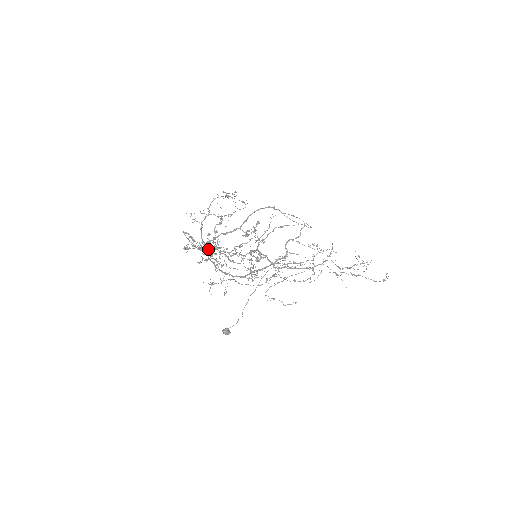
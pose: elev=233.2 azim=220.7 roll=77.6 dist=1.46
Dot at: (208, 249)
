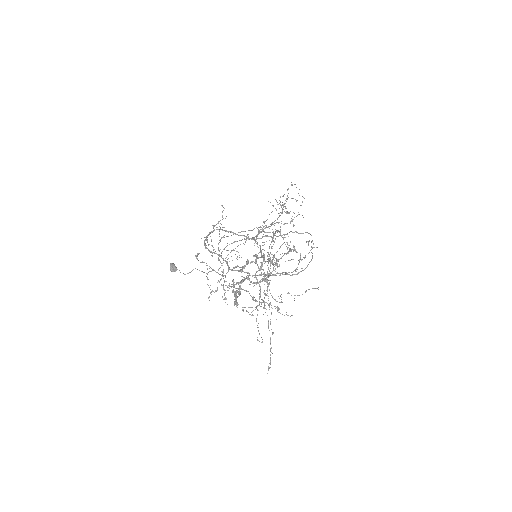
Dot at: occluded
